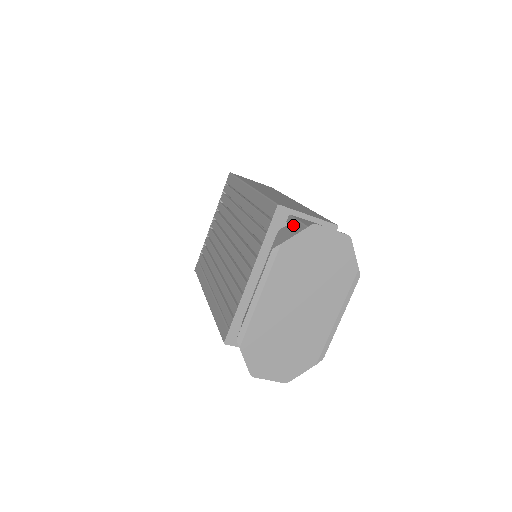
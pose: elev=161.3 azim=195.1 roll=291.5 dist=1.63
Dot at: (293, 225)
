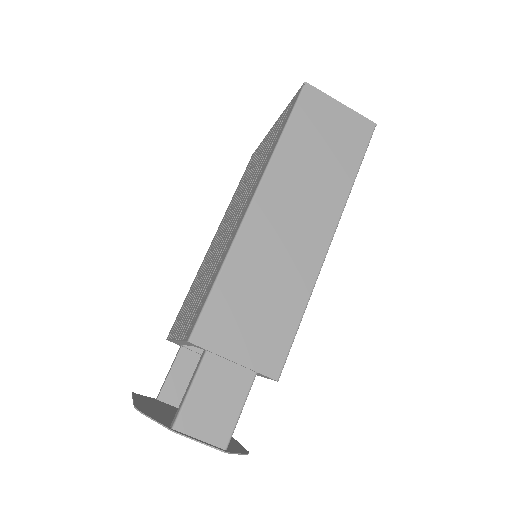
Dot at: (192, 376)
